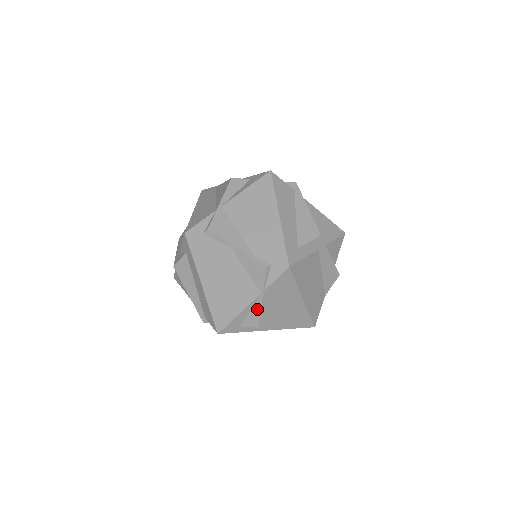
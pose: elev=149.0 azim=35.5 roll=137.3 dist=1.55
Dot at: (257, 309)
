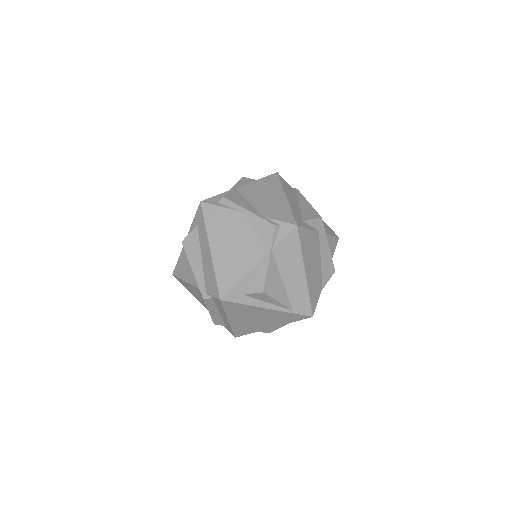
Dot at: (263, 271)
